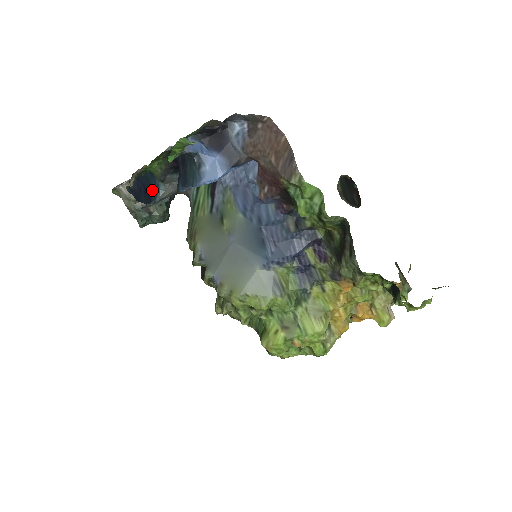
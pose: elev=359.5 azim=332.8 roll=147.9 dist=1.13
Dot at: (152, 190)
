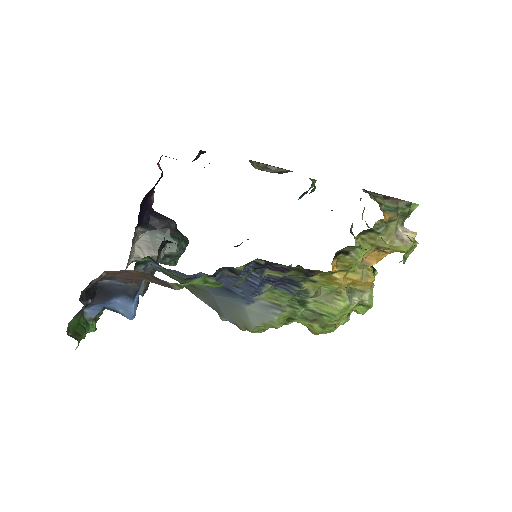
Dot at: occluded
